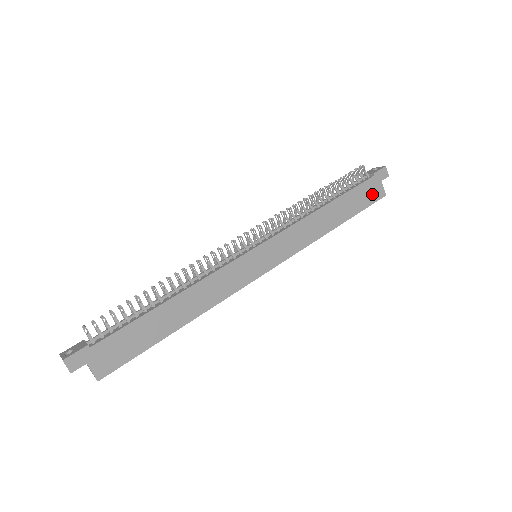
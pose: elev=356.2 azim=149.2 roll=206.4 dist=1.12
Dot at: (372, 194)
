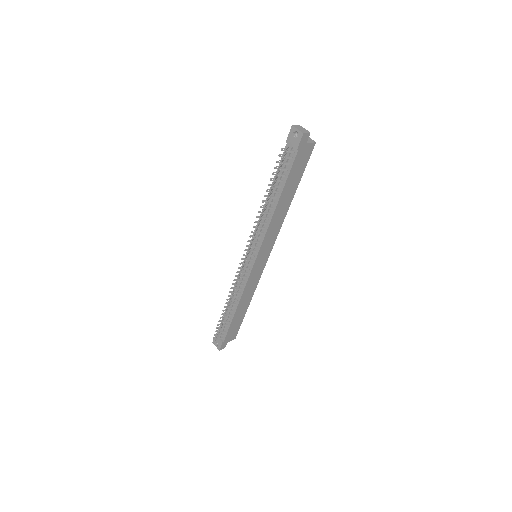
Dot at: (304, 158)
